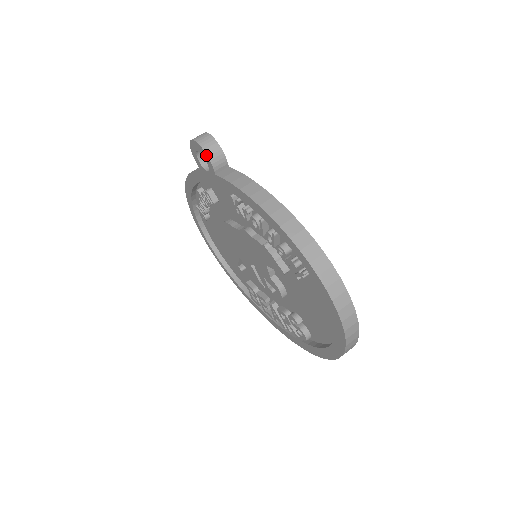
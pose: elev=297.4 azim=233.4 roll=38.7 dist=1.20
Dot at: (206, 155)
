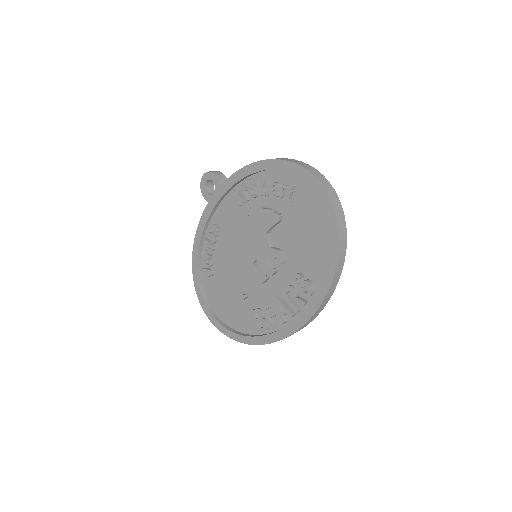
Dot at: (213, 174)
